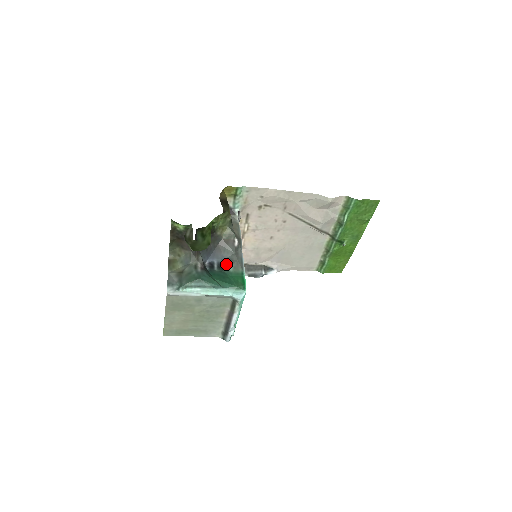
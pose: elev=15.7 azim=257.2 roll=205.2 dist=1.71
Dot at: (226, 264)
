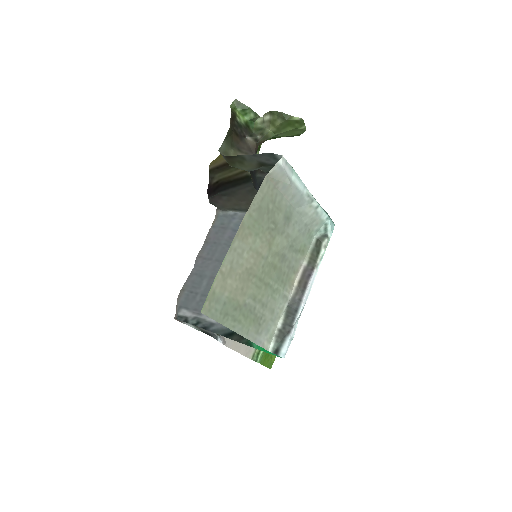
Dot at: occluded
